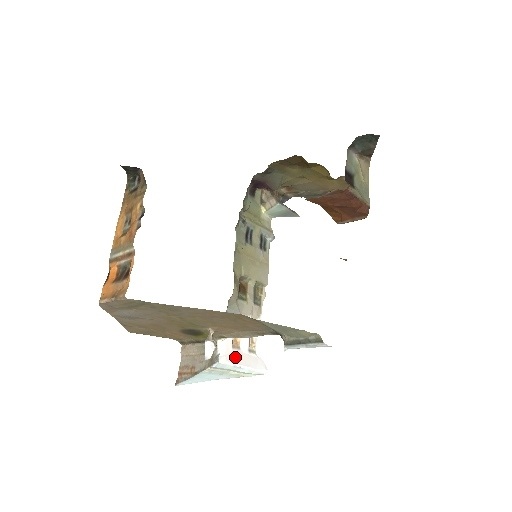
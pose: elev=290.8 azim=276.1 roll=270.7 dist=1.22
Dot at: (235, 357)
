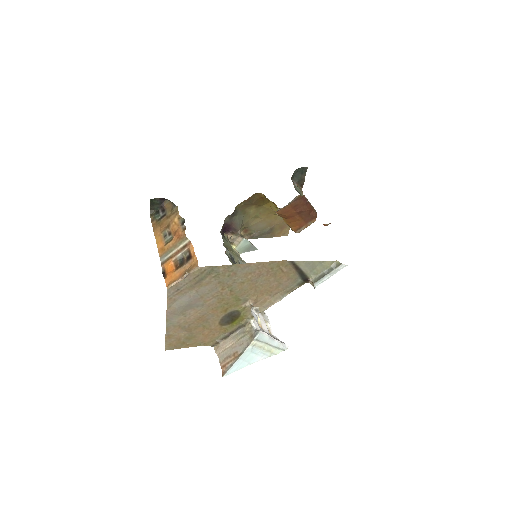
Dot at: occluded
